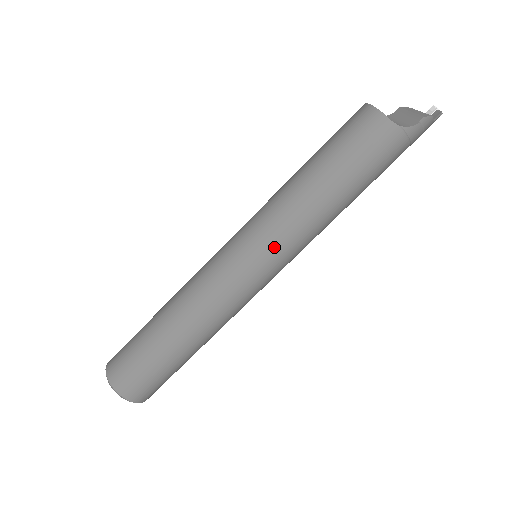
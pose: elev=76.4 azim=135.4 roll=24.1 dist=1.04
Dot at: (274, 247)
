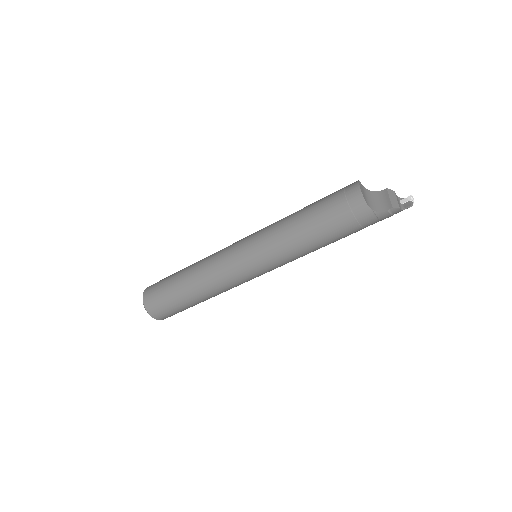
Dot at: (265, 259)
